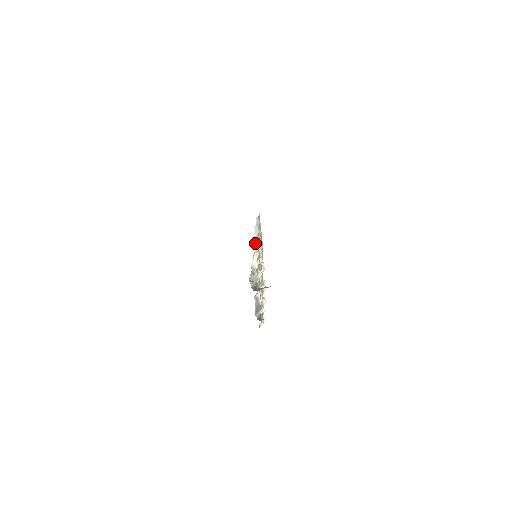
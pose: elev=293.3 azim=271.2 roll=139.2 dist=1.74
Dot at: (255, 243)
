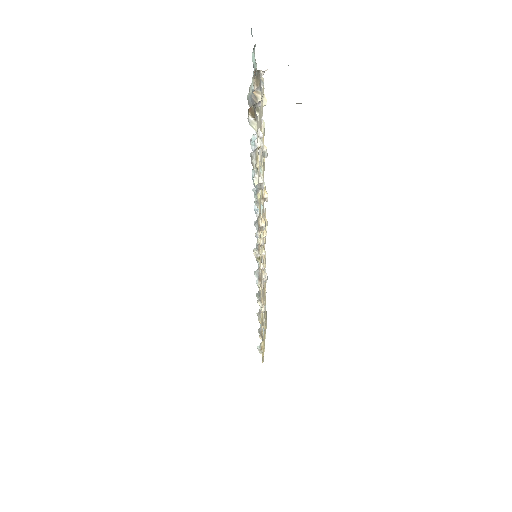
Dot at: occluded
